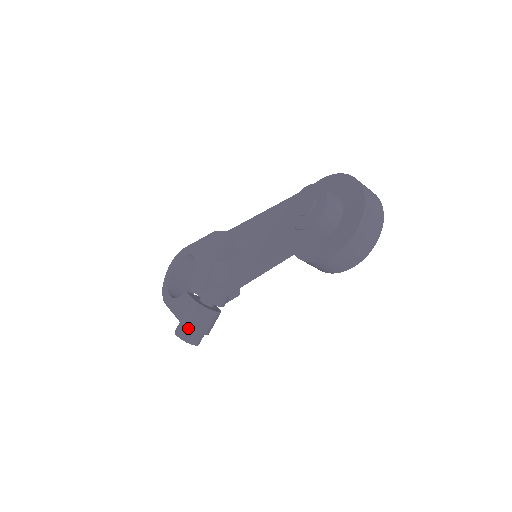
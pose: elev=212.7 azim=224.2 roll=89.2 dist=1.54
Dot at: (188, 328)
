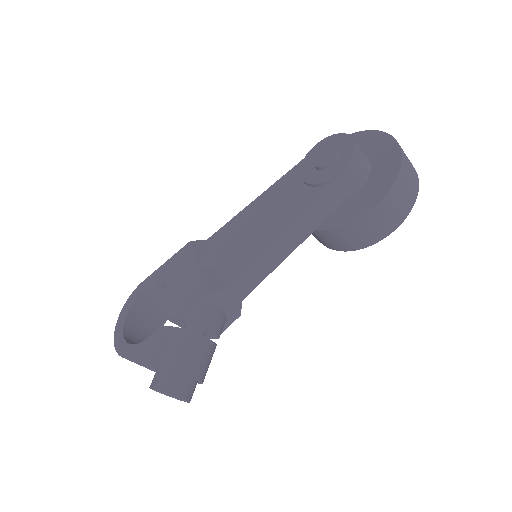
Dot at: (175, 370)
